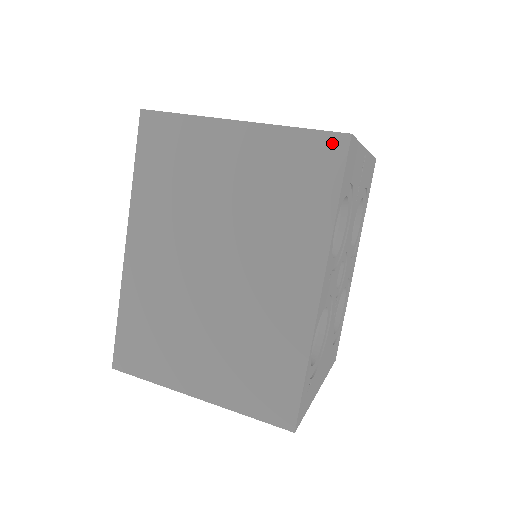
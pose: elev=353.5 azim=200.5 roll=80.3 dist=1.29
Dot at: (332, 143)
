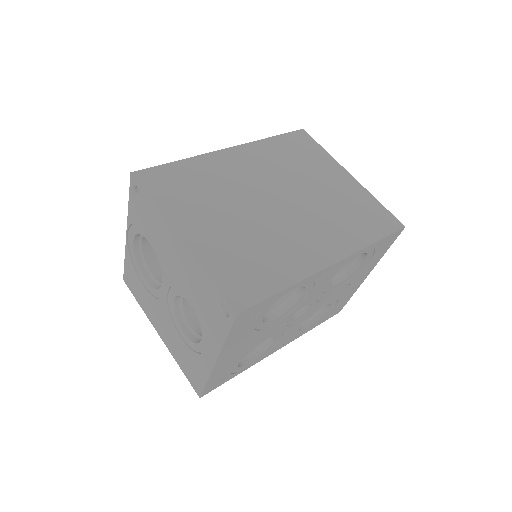
Dot at: (393, 221)
